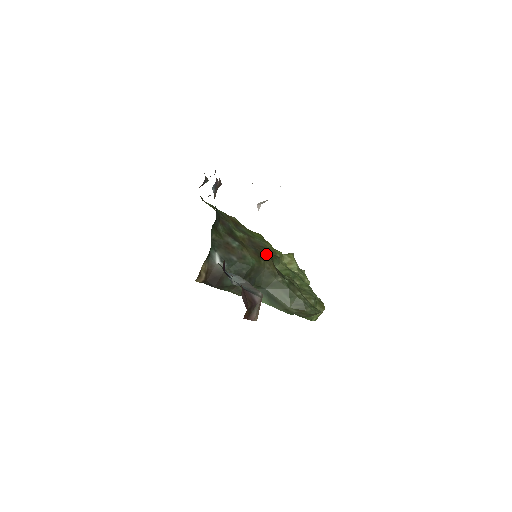
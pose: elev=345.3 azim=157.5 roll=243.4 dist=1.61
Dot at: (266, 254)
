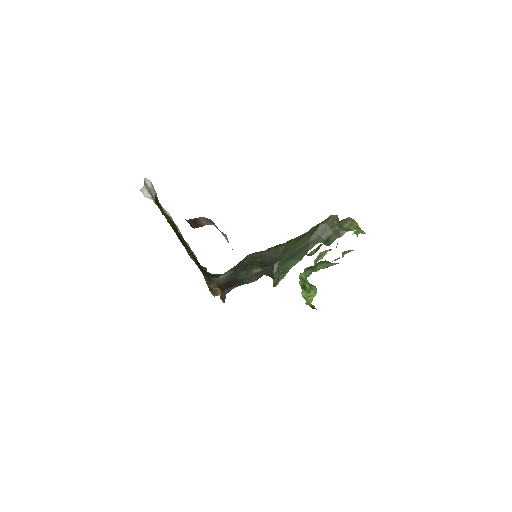
Dot at: occluded
